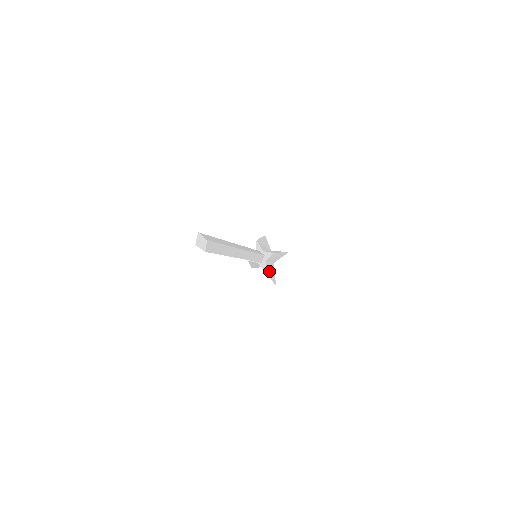
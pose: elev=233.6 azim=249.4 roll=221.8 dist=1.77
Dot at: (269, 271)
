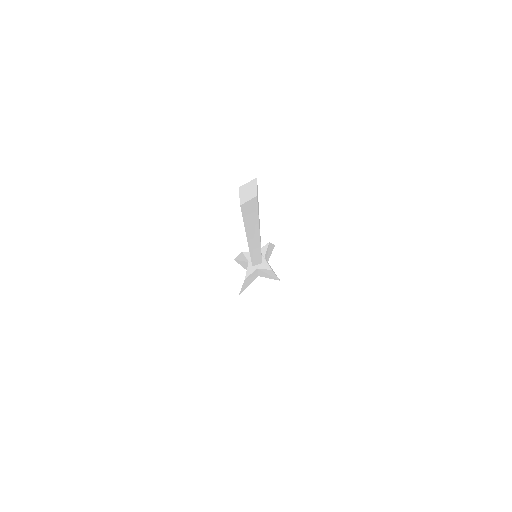
Dot at: (249, 279)
